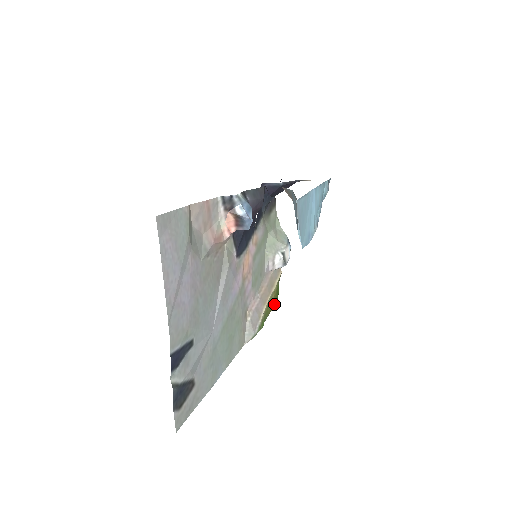
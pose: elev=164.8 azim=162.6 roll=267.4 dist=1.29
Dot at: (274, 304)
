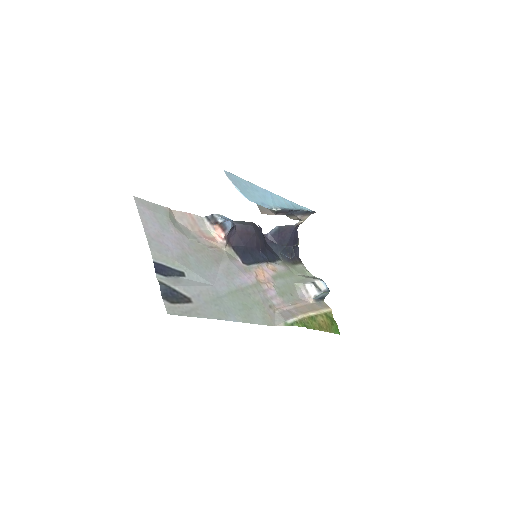
Dot at: (331, 331)
